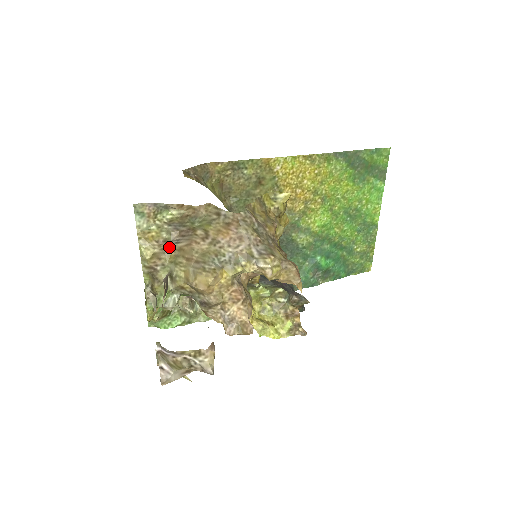
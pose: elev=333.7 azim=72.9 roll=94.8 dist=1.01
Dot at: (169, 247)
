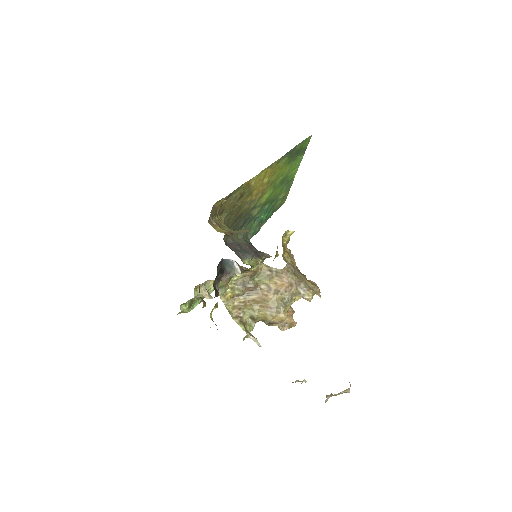
Dot at: (243, 300)
